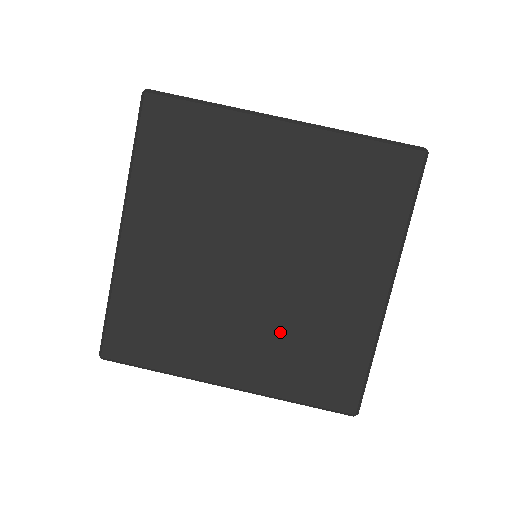
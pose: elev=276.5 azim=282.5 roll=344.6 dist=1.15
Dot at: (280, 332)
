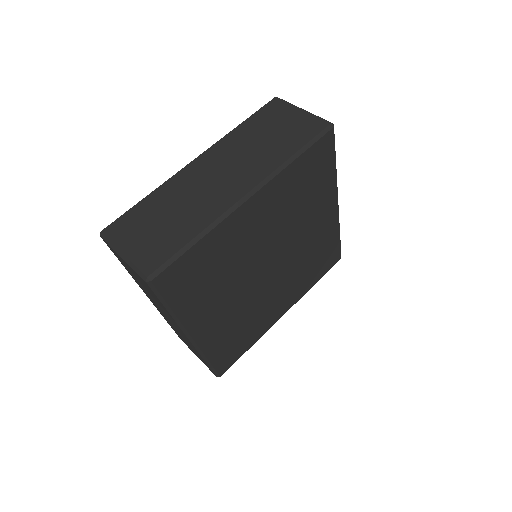
Dot at: (297, 274)
